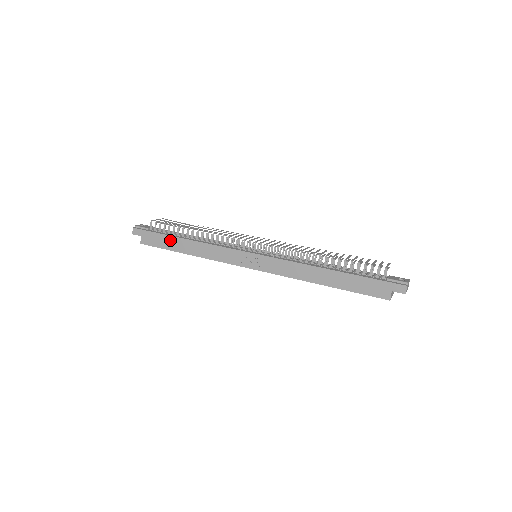
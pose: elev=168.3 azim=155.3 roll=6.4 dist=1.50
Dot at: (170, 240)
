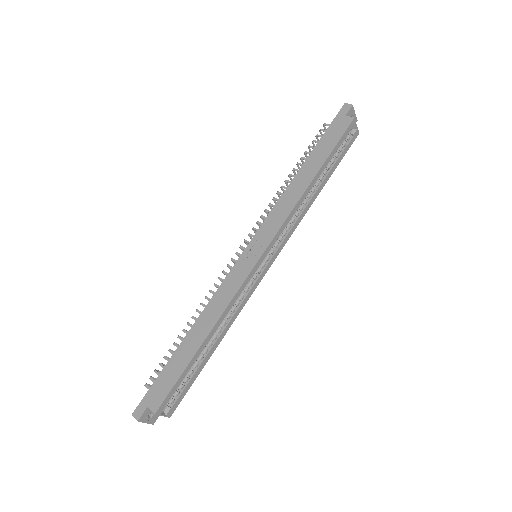
Dot at: (177, 358)
